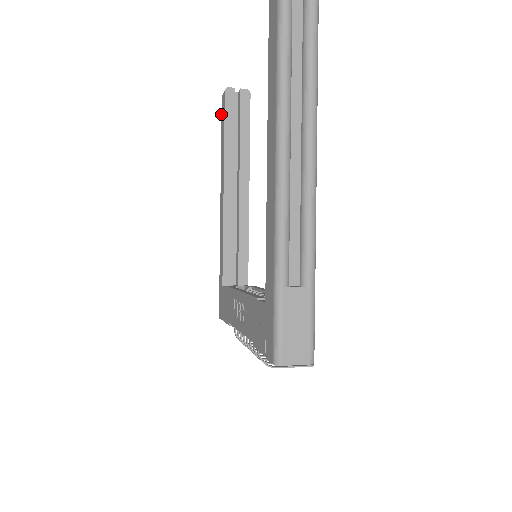
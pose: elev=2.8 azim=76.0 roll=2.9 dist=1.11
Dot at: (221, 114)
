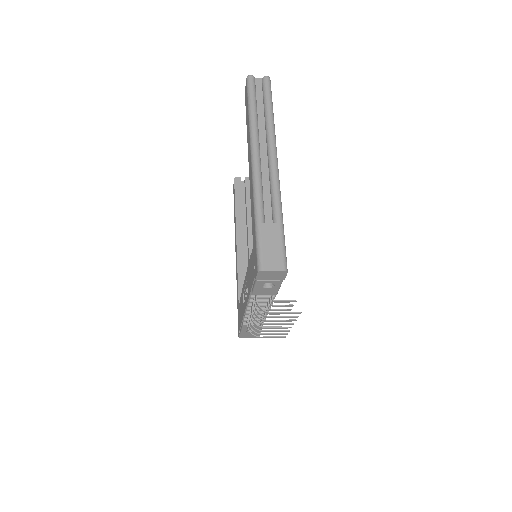
Dot at: occluded
